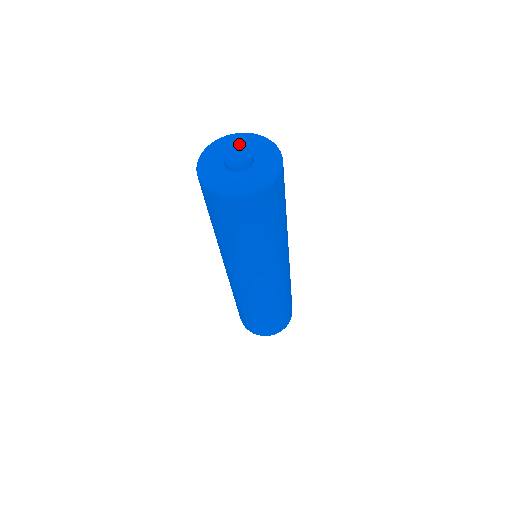
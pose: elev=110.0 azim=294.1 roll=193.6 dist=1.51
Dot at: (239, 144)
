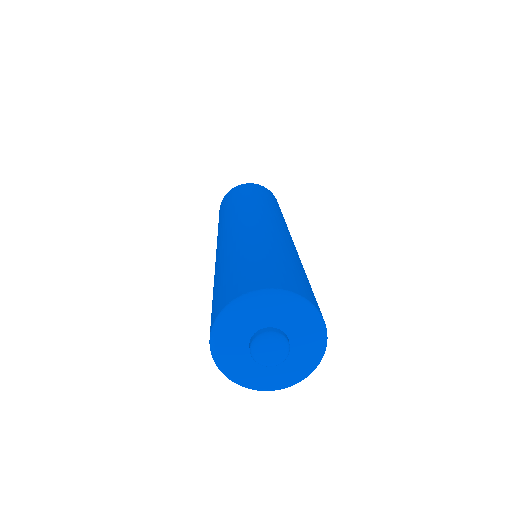
Dot at: (274, 316)
